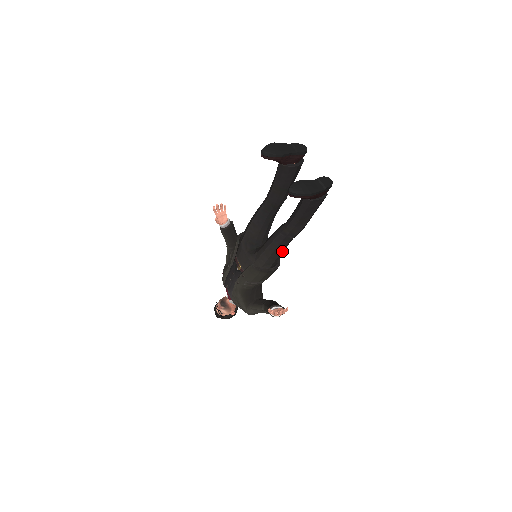
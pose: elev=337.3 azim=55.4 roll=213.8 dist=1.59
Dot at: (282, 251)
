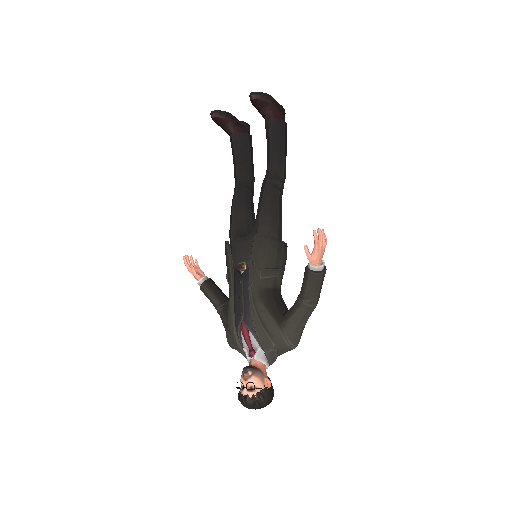
Dot at: (279, 209)
